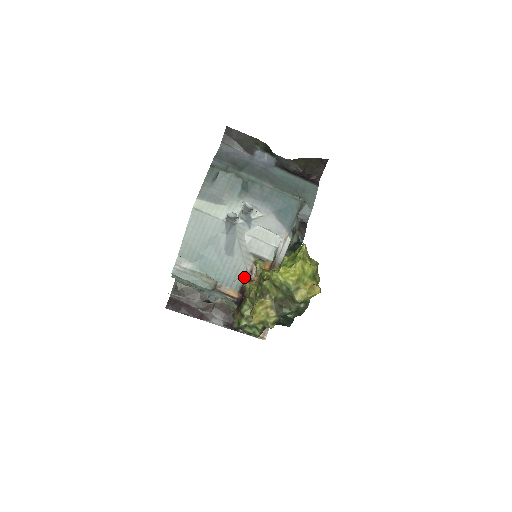
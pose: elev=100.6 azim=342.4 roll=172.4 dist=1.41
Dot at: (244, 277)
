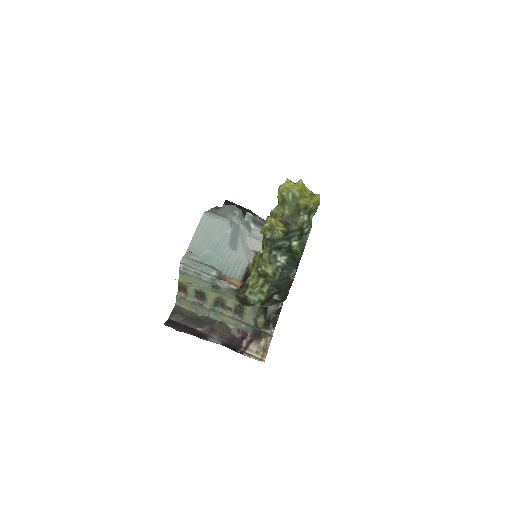
Dot at: occluded
